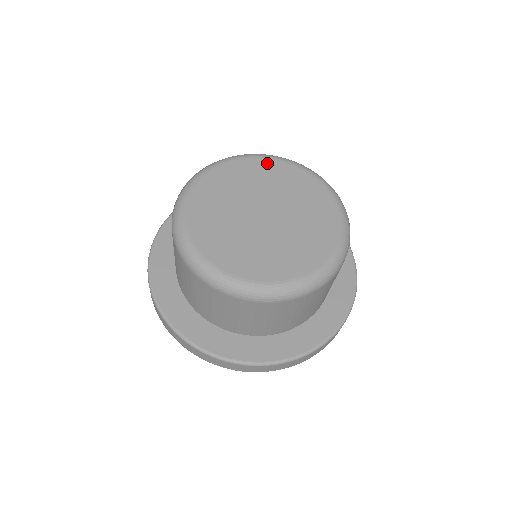
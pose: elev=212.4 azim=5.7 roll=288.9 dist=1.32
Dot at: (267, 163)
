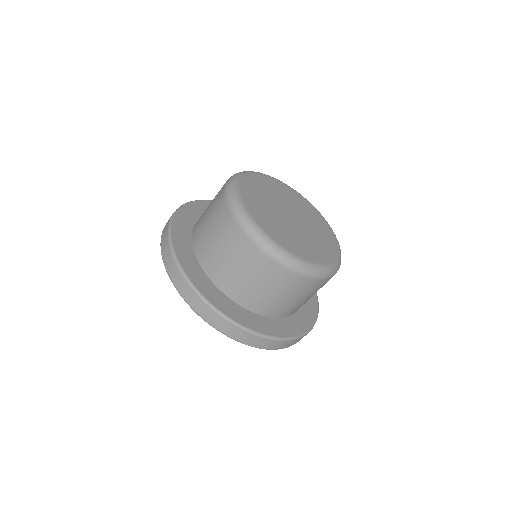
Dot at: (256, 178)
